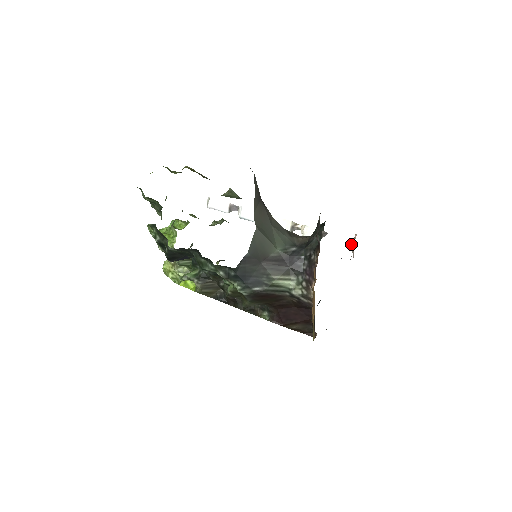
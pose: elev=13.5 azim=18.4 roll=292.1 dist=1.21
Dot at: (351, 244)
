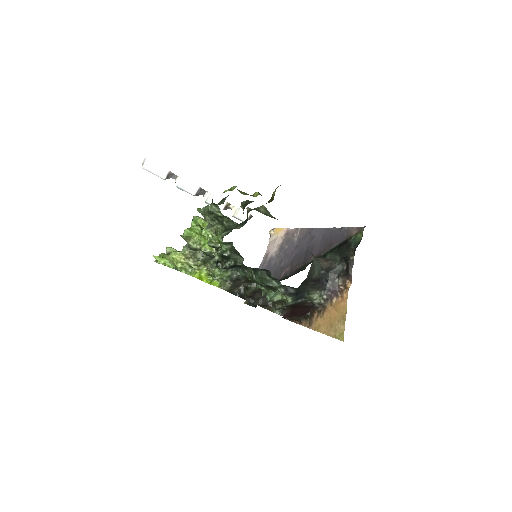
Dot at: (271, 230)
